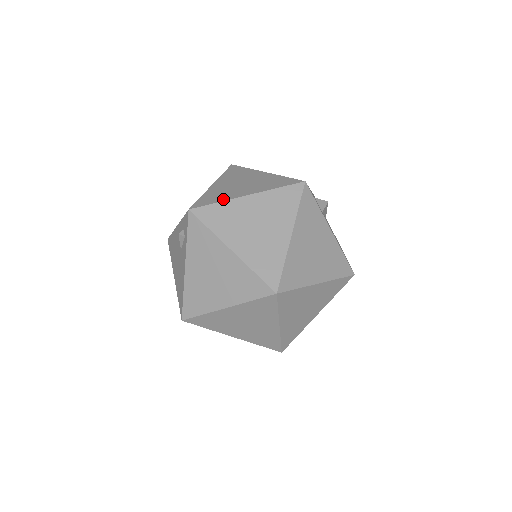
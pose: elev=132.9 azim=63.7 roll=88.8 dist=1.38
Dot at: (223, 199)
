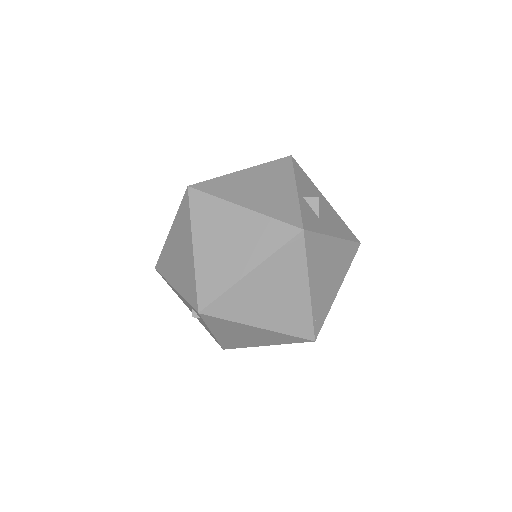
Dot at: (226, 286)
